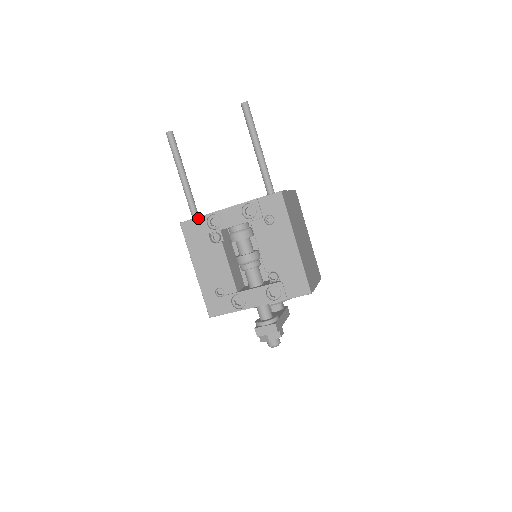
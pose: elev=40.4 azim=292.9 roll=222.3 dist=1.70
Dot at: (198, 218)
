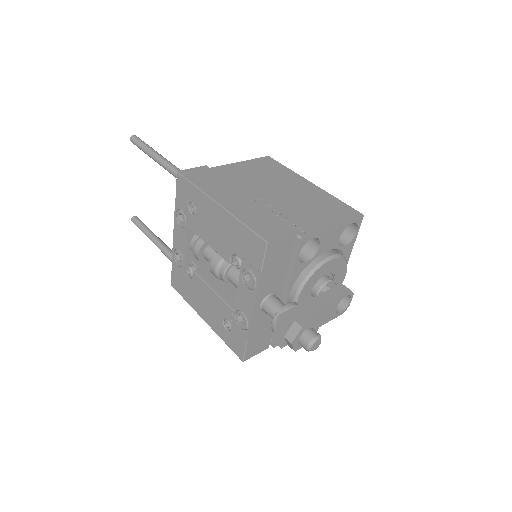
Dot at: (172, 267)
